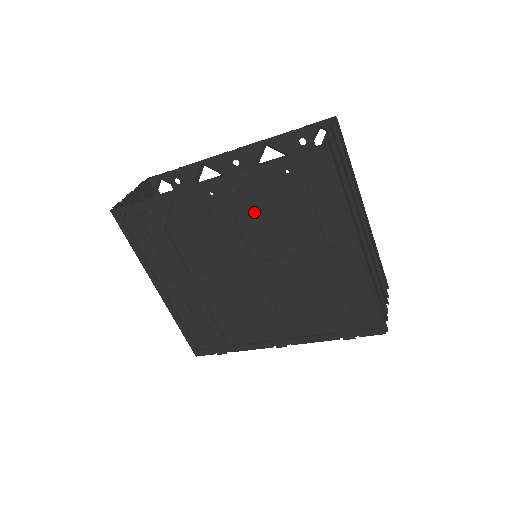
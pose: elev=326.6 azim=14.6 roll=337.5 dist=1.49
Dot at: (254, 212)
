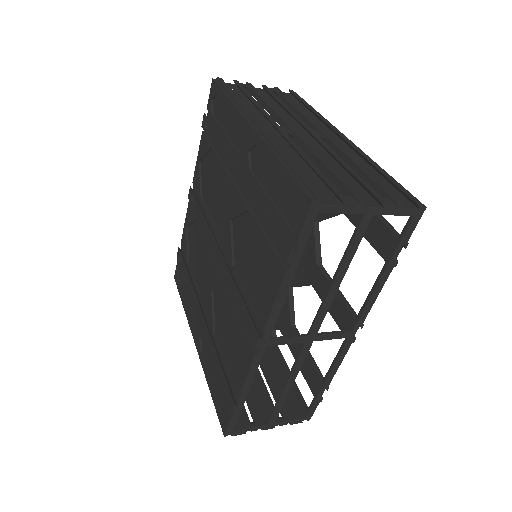
Dot at: (209, 185)
